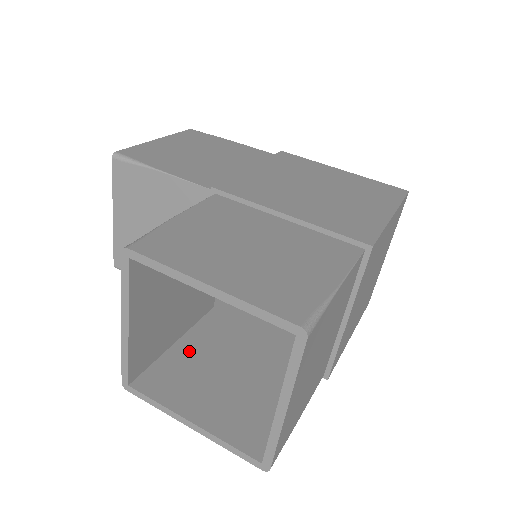
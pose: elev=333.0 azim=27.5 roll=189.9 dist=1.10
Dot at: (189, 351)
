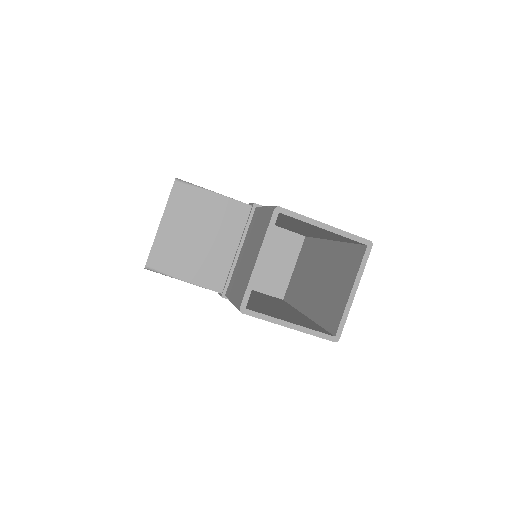
Dot at: (249, 303)
